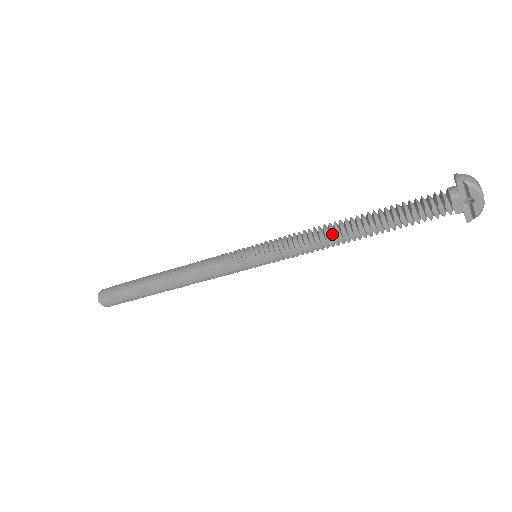
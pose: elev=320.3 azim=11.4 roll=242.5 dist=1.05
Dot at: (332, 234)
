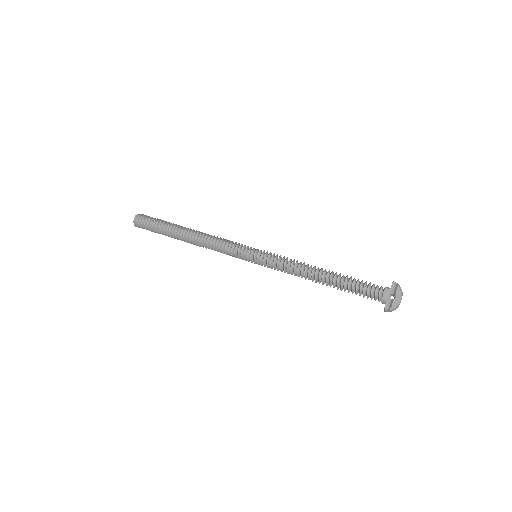
Dot at: (311, 267)
